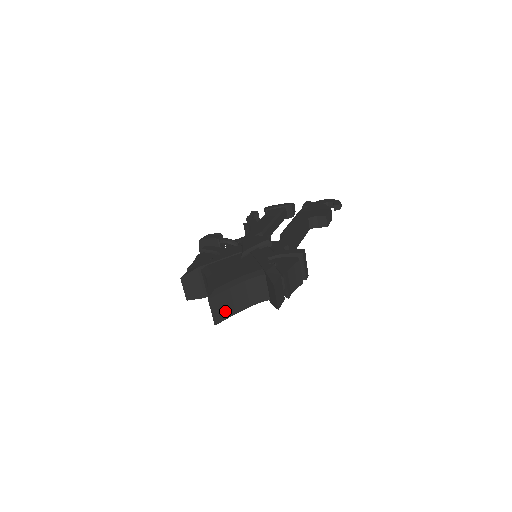
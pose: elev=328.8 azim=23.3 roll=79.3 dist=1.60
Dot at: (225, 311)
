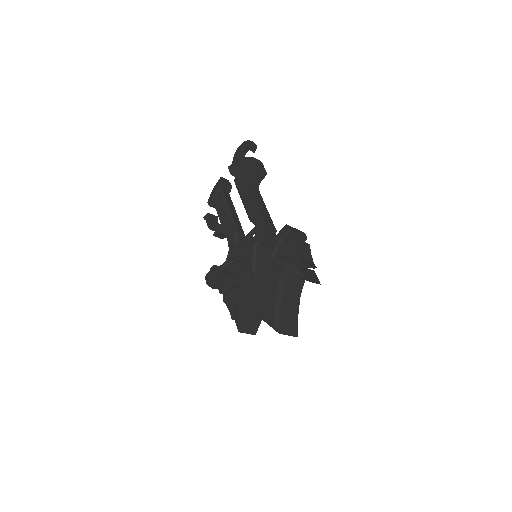
Dot at: (293, 323)
